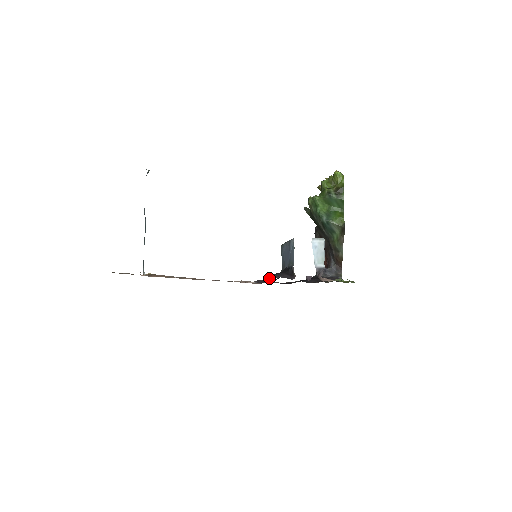
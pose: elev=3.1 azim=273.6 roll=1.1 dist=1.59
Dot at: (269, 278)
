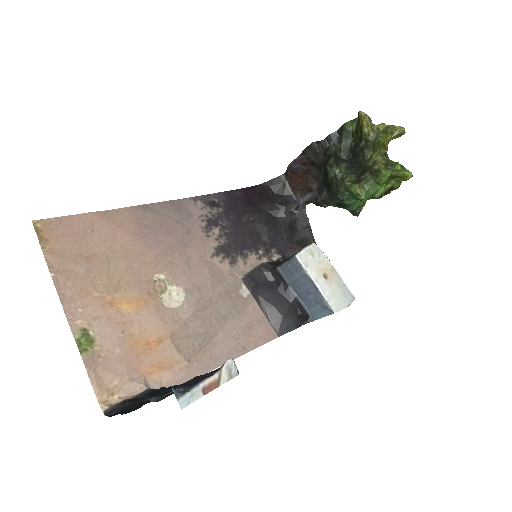
Dot at: (284, 330)
